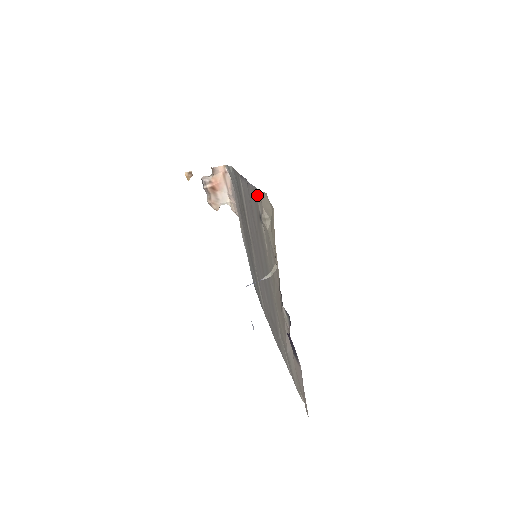
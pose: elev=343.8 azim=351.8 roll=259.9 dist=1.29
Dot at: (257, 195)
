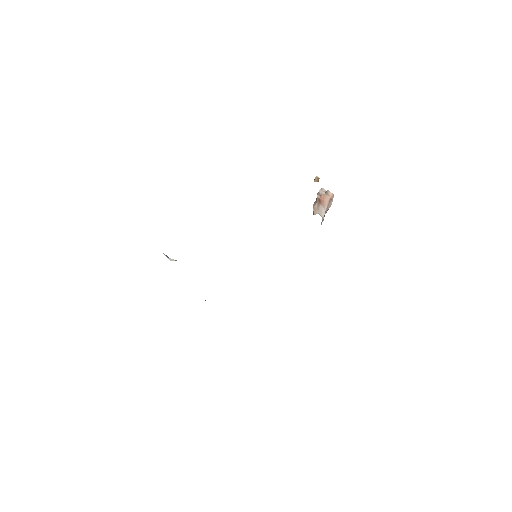
Dot at: occluded
